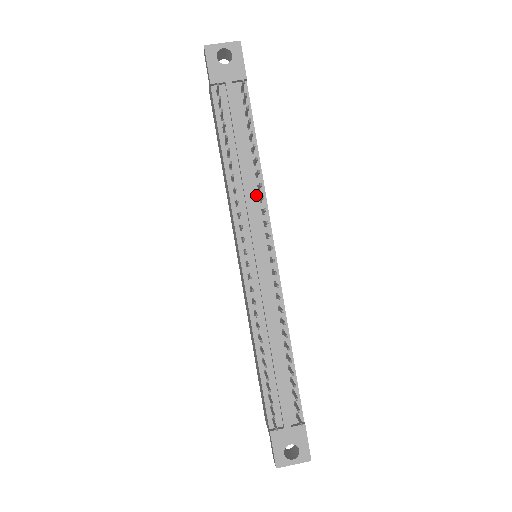
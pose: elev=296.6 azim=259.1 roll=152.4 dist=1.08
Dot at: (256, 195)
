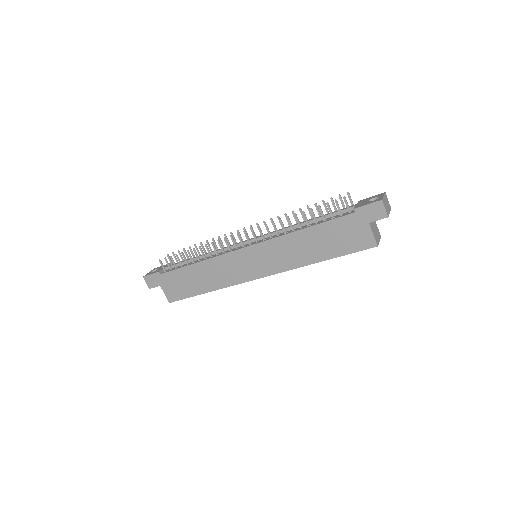
Dot at: occluded
